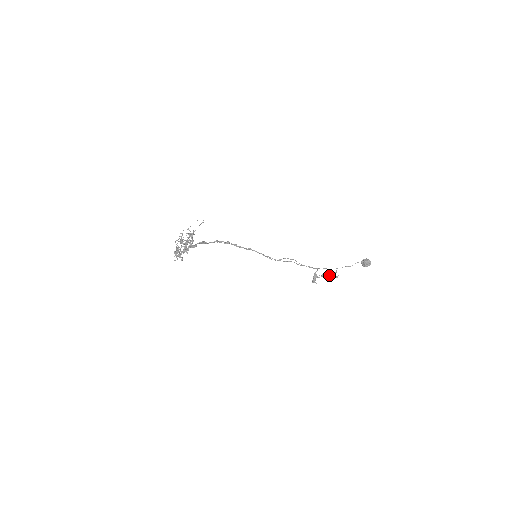
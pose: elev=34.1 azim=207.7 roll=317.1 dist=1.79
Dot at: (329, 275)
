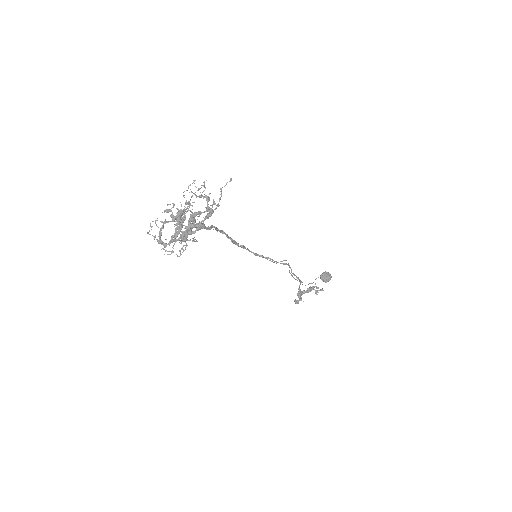
Dot at: (313, 289)
